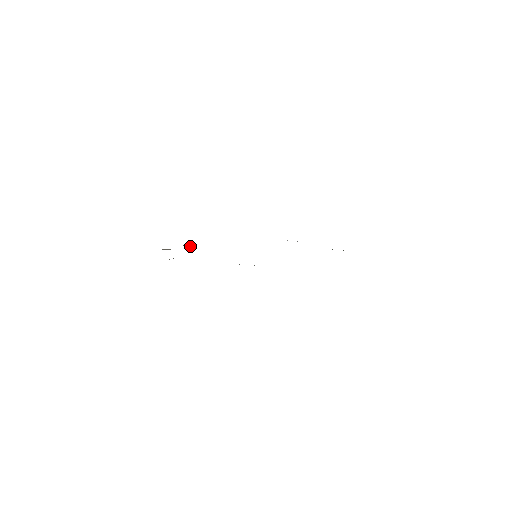
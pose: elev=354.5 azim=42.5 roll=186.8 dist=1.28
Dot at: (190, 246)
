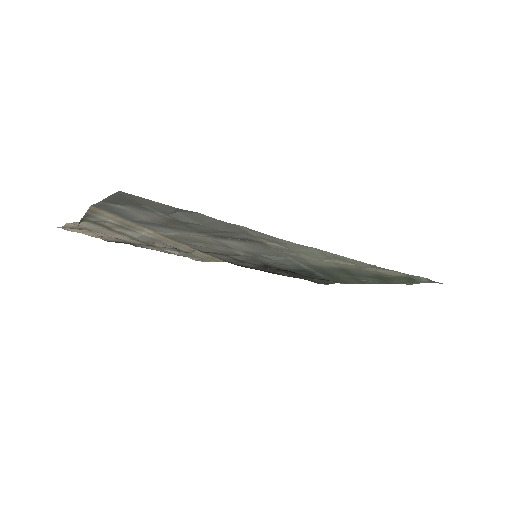
Dot at: (195, 259)
